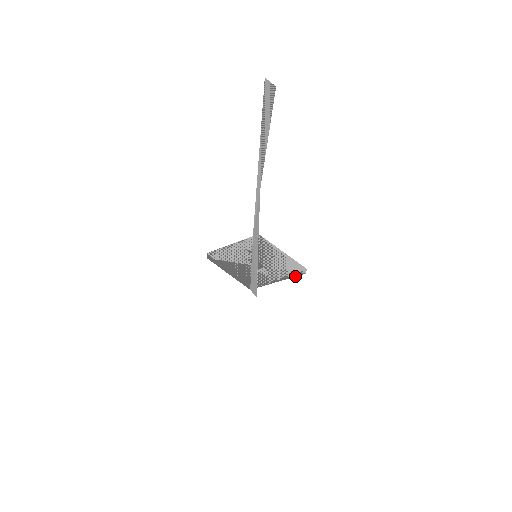
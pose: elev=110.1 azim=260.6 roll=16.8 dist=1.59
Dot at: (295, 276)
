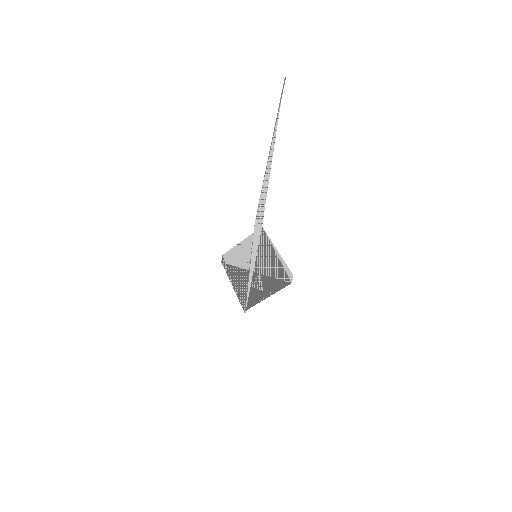
Dot at: occluded
